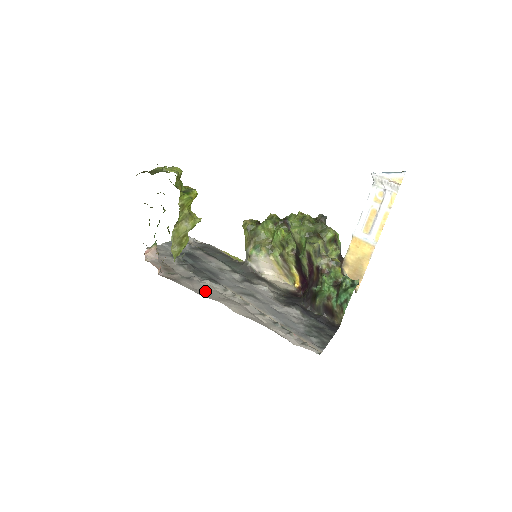
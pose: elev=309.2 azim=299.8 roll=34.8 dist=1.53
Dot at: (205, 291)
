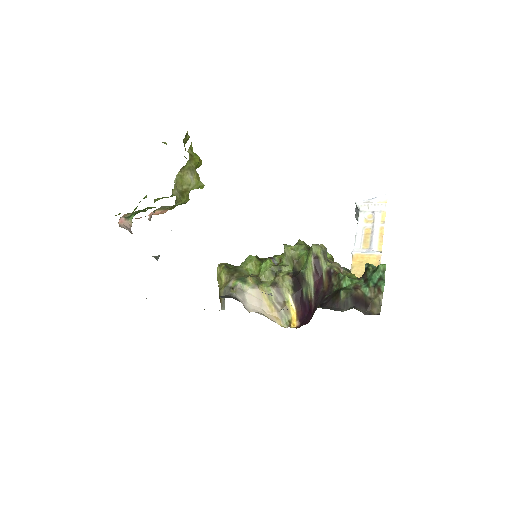
Dot at: occluded
